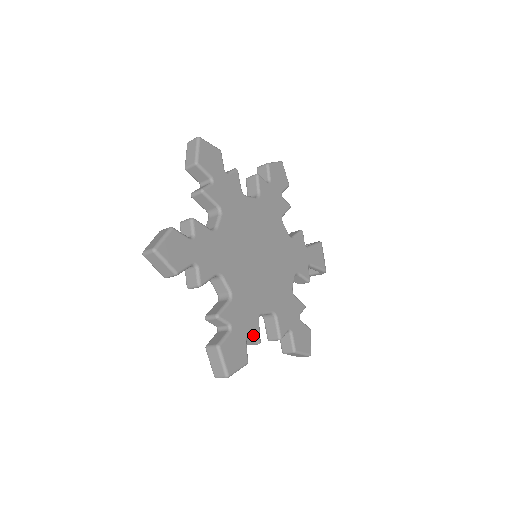
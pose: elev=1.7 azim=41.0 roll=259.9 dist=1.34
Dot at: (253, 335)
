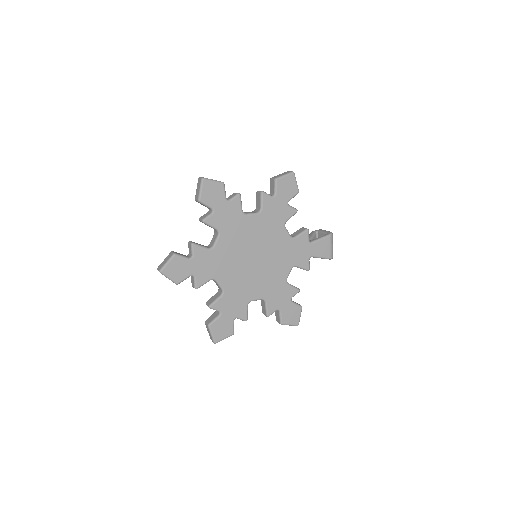
Dot at: (240, 316)
